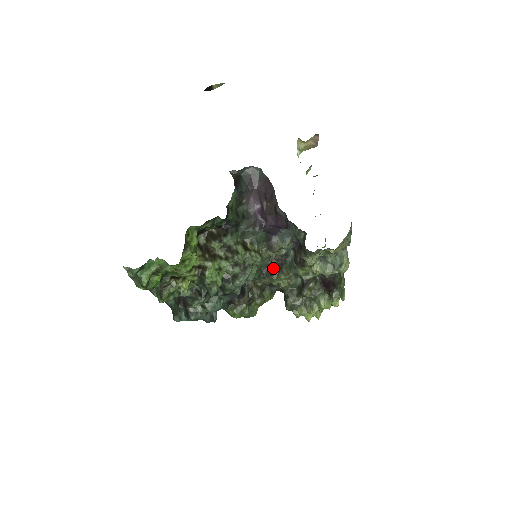
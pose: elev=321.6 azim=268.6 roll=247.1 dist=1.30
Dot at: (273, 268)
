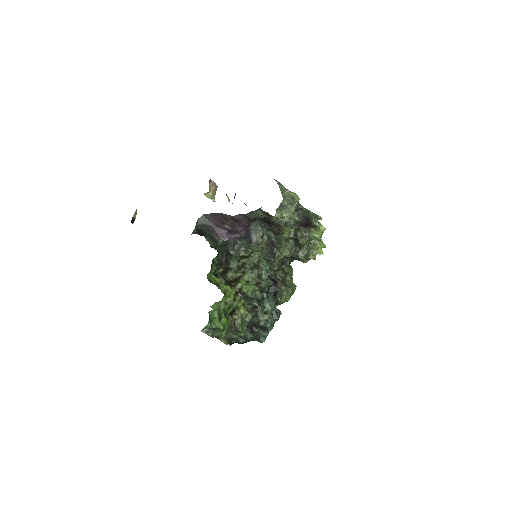
Dot at: (271, 251)
